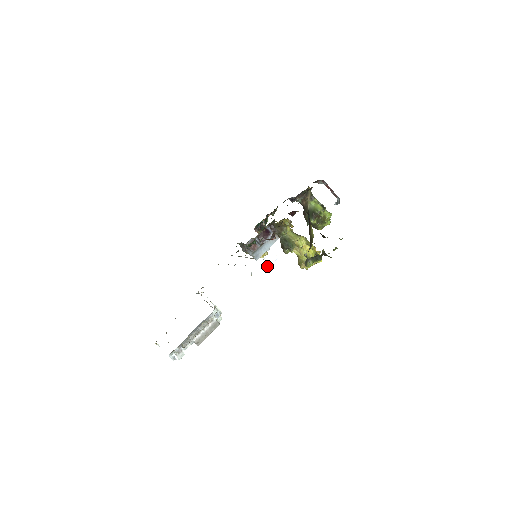
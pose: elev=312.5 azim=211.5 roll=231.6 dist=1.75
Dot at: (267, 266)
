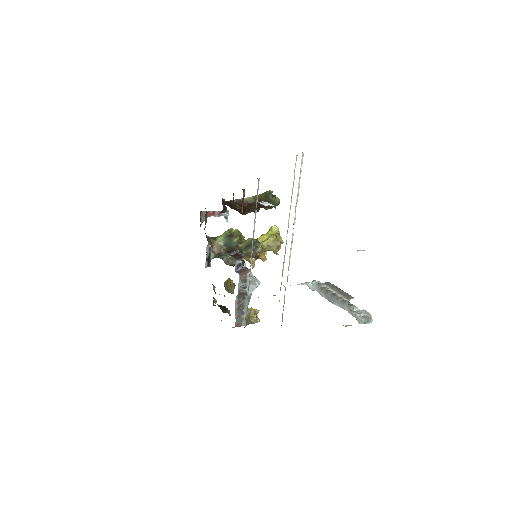
Dot at: (270, 204)
